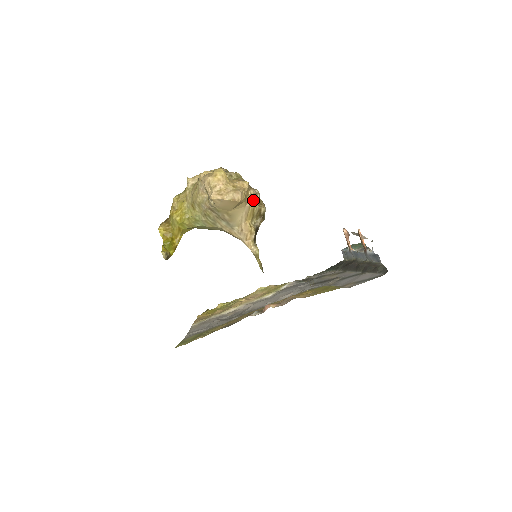
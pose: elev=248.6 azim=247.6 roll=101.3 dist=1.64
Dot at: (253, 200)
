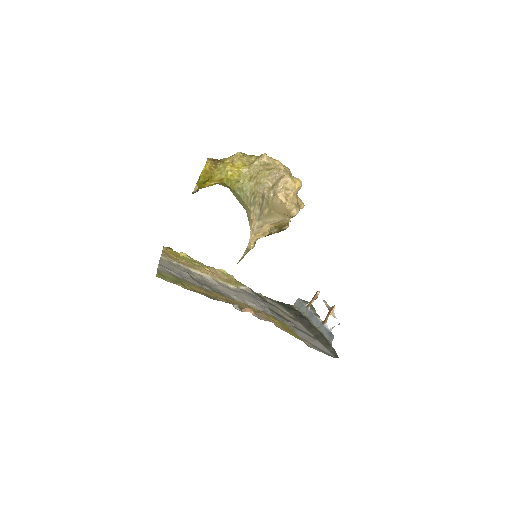
Dot at: occluded
